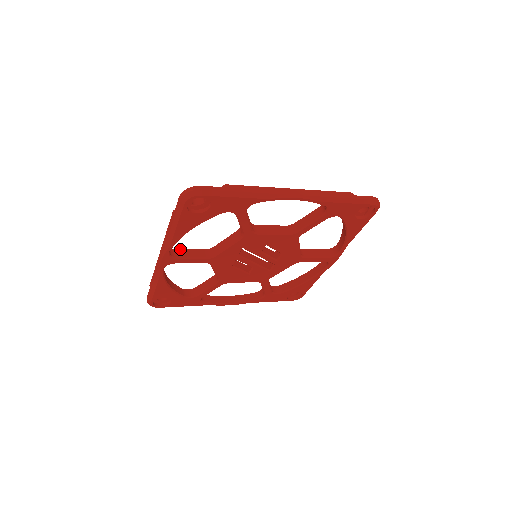
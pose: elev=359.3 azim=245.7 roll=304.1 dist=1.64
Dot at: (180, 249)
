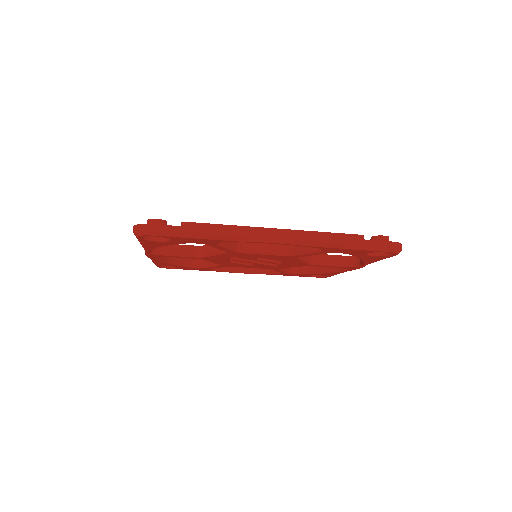
Dot at: occluded
